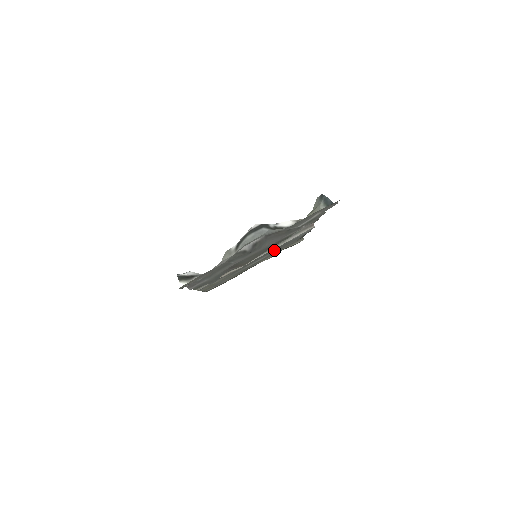
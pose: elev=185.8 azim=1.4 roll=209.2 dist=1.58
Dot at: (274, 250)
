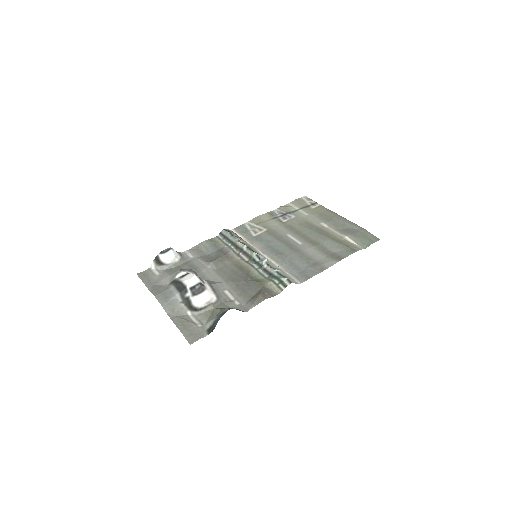
Dot at: (299, 250)
